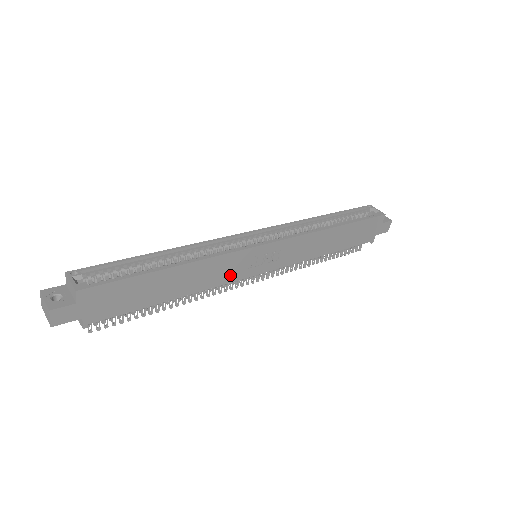
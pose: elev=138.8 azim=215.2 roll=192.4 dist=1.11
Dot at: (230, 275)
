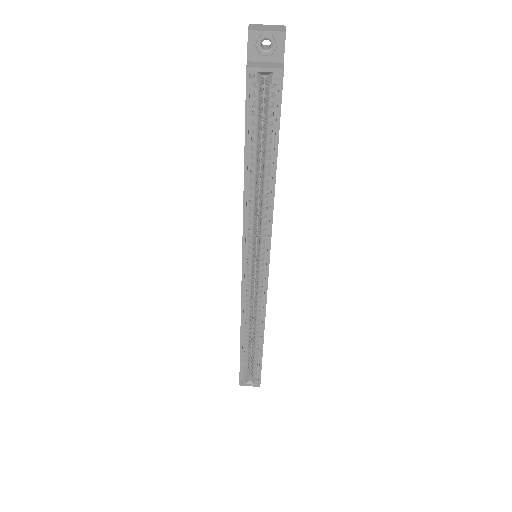
Dot at: occluded
